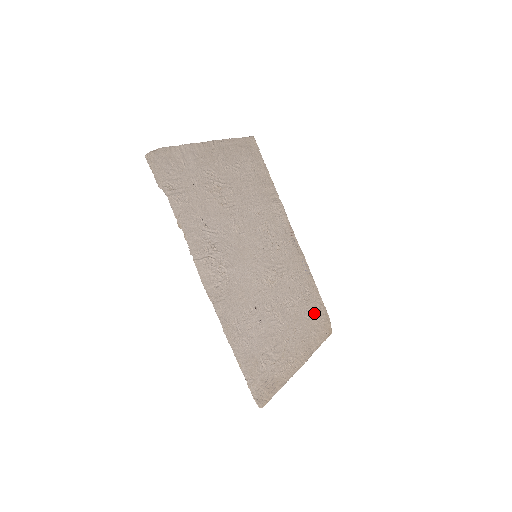
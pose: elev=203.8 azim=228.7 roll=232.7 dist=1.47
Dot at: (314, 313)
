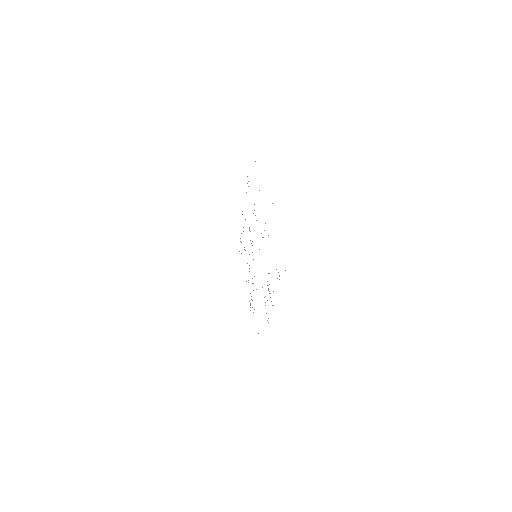
Dot at: occluded
